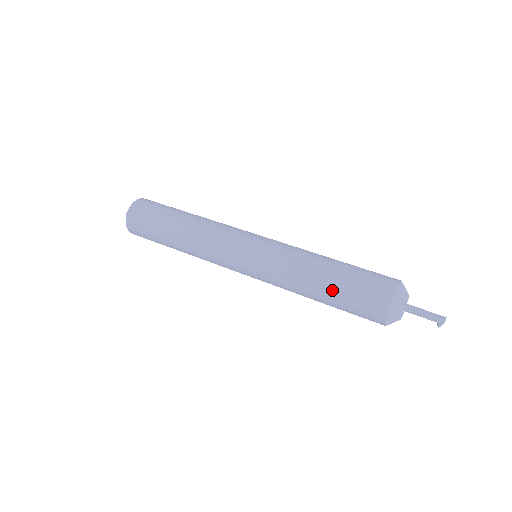
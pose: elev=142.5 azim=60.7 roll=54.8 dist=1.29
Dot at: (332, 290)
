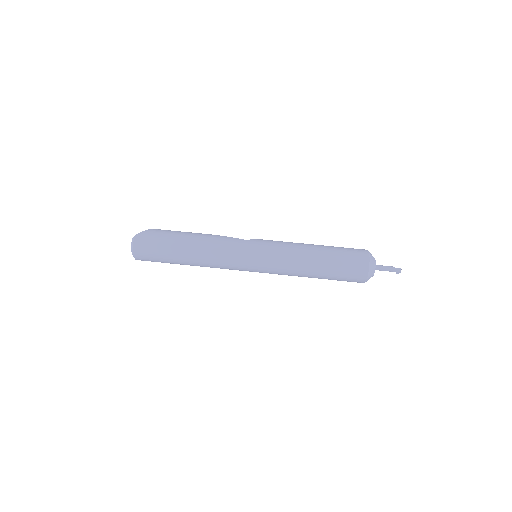
Dot at: (324, 278)
